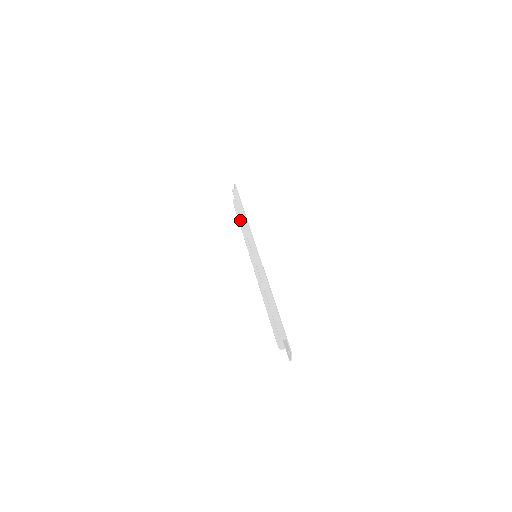
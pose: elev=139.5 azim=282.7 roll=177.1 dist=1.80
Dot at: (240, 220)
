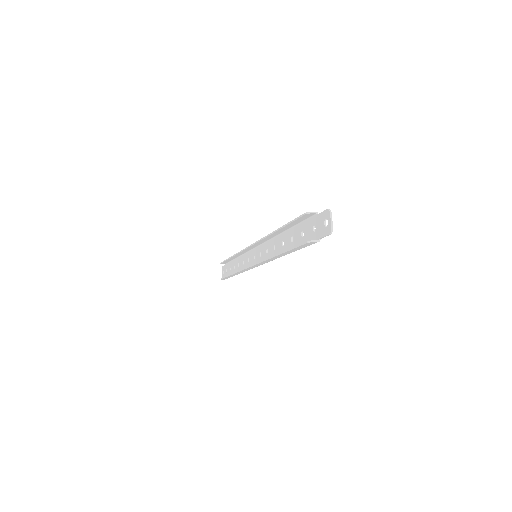
Dot at: occluded
